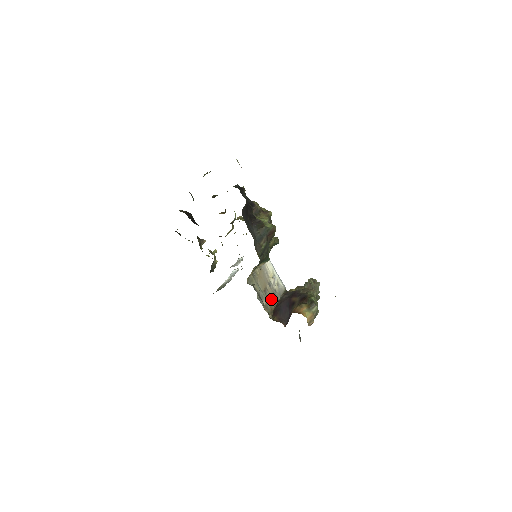
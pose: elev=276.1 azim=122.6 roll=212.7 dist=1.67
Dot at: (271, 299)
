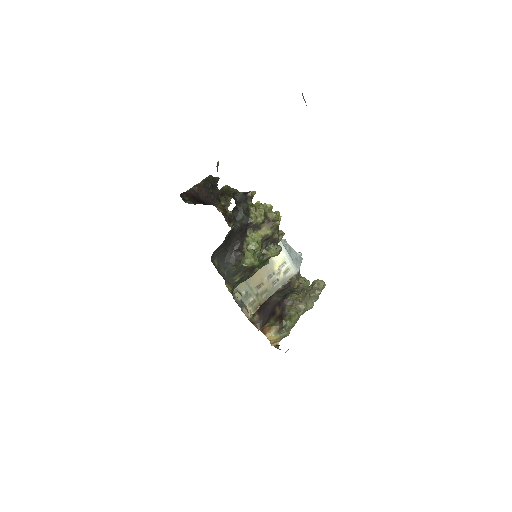
Dot at: (265, 292)
